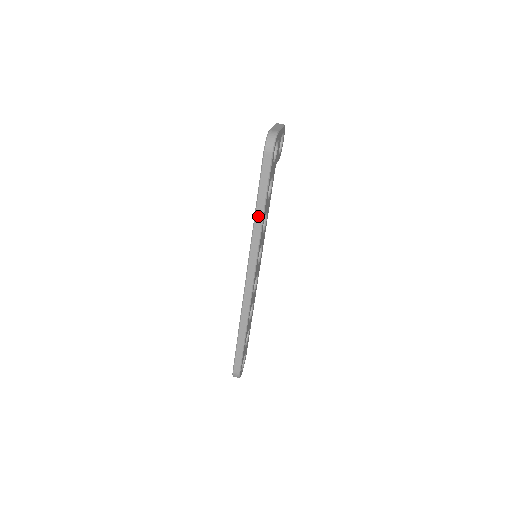
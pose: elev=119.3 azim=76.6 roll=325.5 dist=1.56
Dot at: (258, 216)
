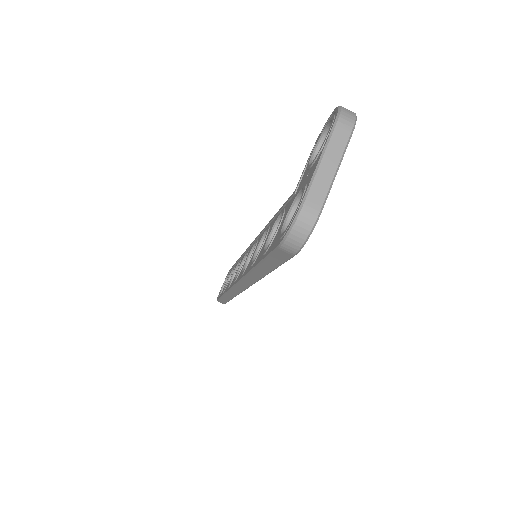
Dot at: (258, 272)
